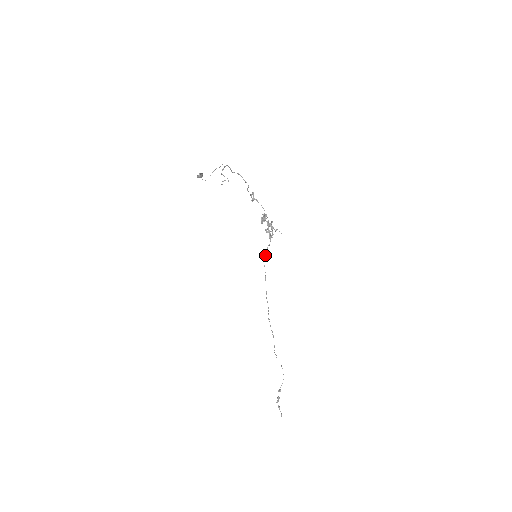
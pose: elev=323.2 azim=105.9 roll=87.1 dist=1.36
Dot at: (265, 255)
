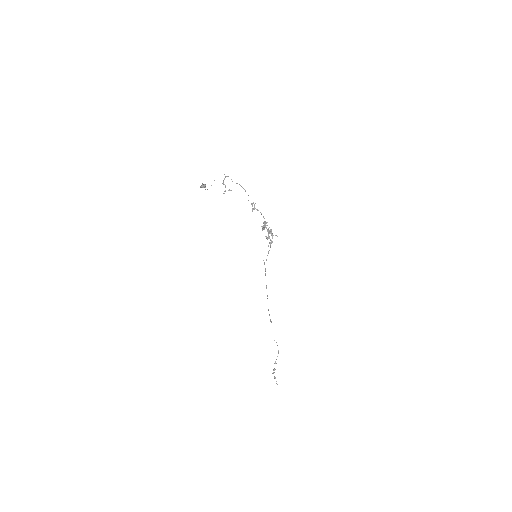
Dot at: (266, 259)
